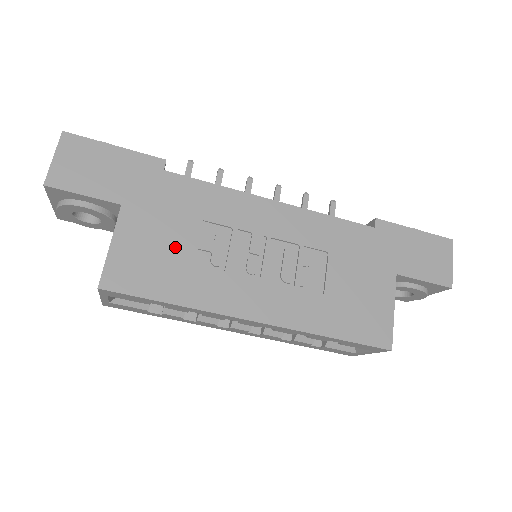
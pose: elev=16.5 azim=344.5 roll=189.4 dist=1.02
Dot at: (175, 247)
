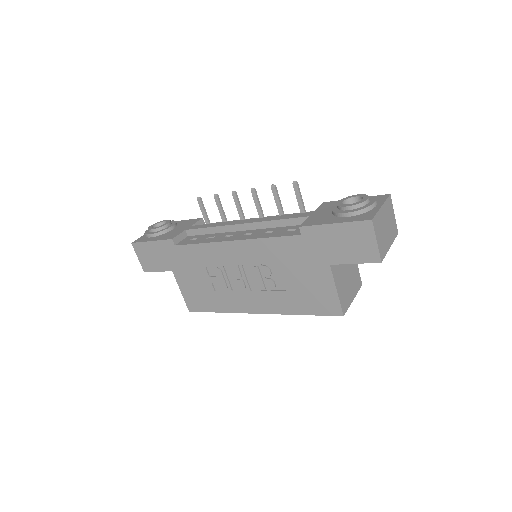
Dot at: (203, 285)
